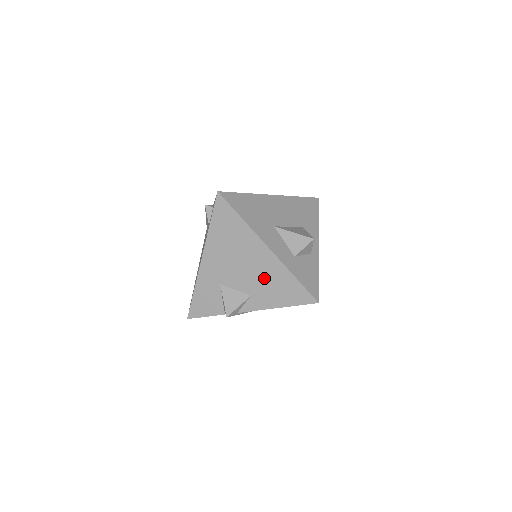
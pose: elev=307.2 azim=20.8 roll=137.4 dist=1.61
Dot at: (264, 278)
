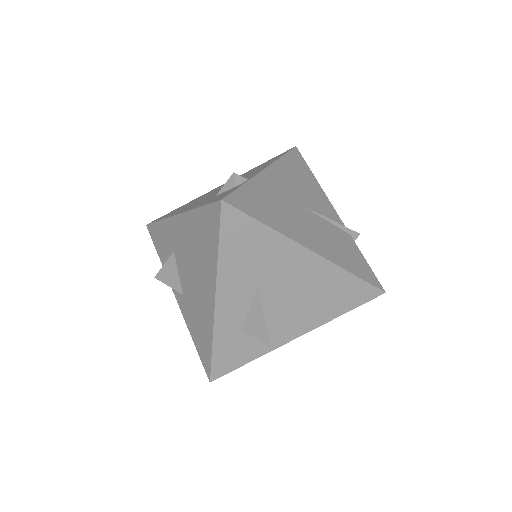
Dot at: (197, 306)
